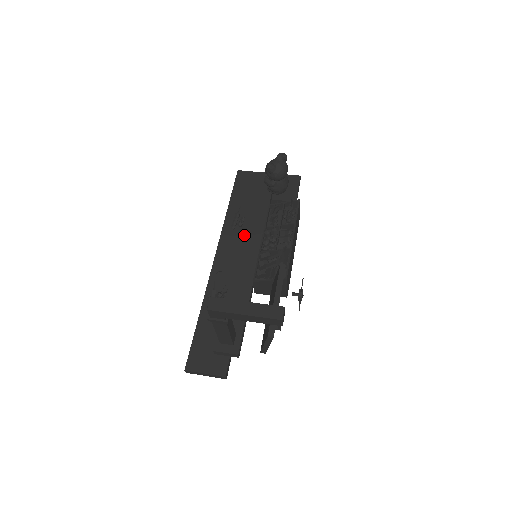
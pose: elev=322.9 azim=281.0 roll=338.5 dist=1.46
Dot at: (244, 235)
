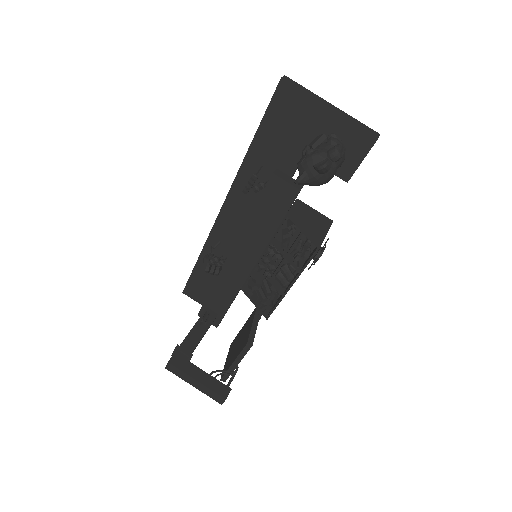
Dot at: (247, 232)
